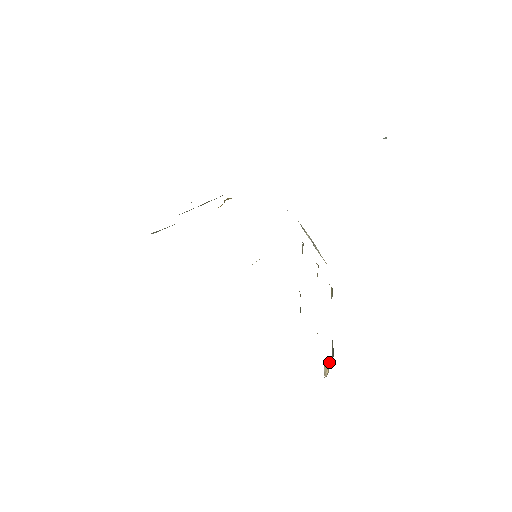
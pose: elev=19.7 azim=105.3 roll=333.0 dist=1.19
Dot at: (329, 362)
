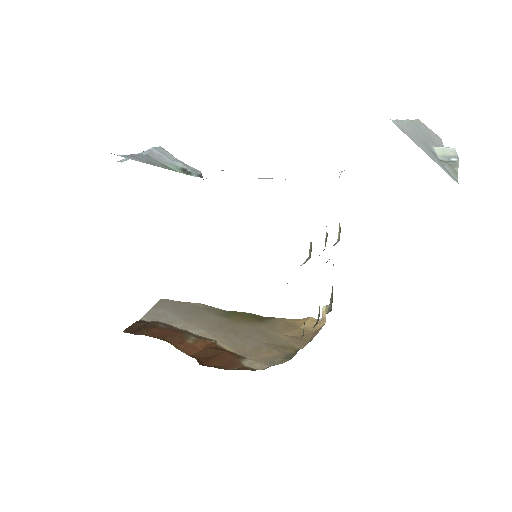
Dot at: (327, 307)
